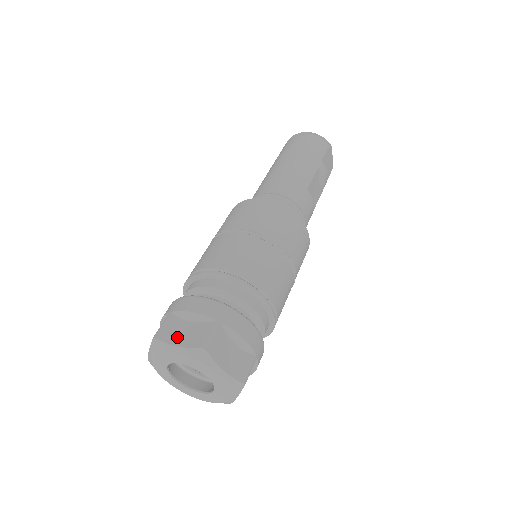
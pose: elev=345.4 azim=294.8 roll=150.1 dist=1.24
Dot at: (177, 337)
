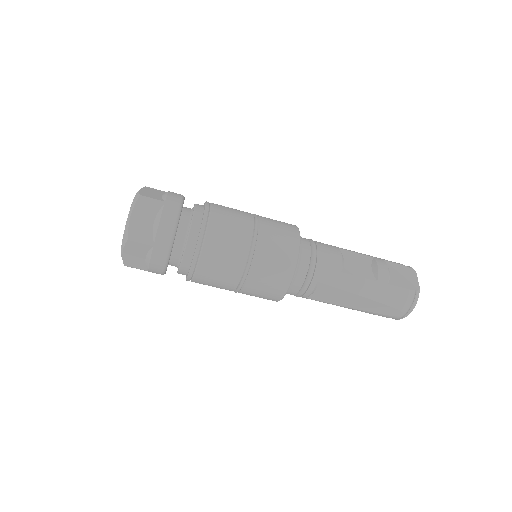
Dot at: occluded
